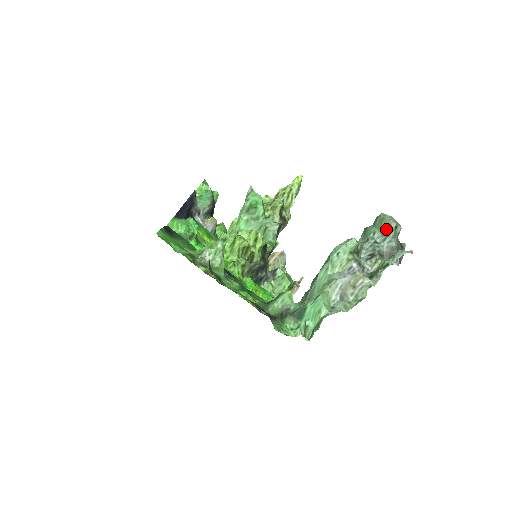
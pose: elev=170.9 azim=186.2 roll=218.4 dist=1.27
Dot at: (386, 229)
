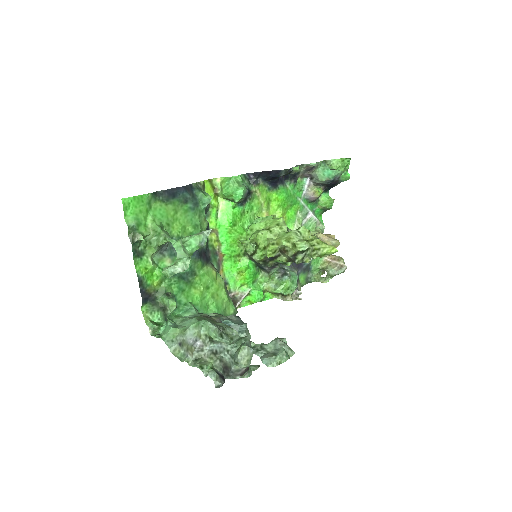
Dot at: (235, 355)
